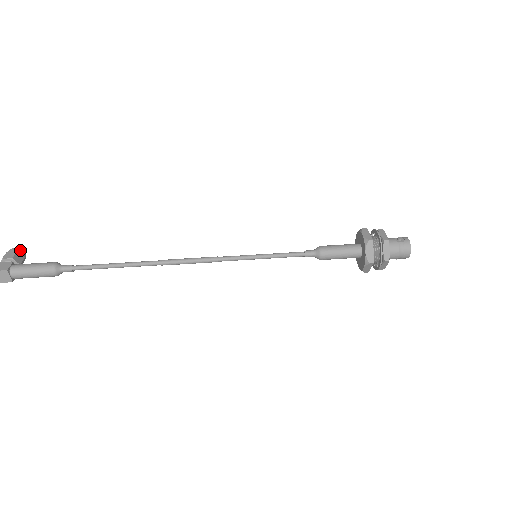
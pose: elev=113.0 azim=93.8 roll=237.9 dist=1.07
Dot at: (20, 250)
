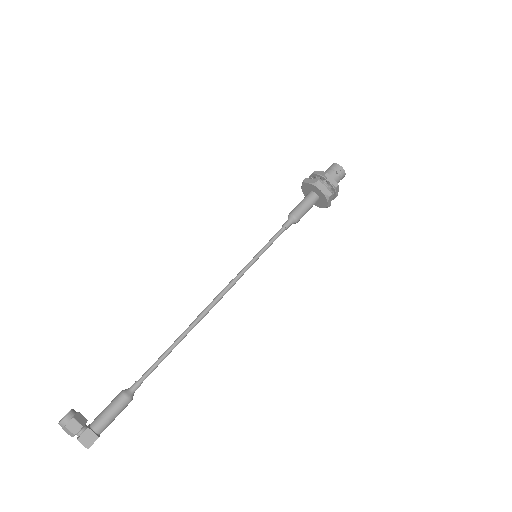
Dot at: (70, 413)
